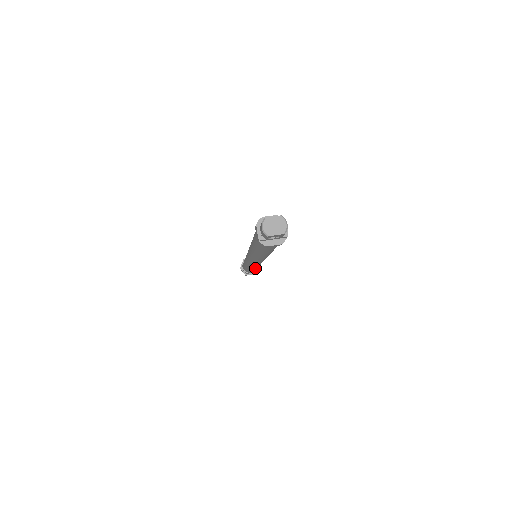
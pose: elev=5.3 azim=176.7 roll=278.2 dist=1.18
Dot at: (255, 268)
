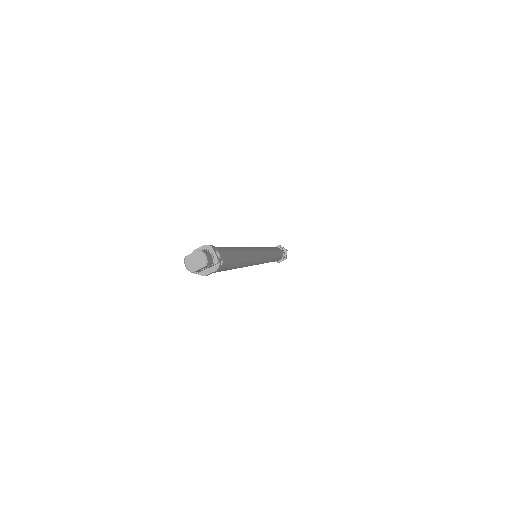
Dot at: (270, 261)
